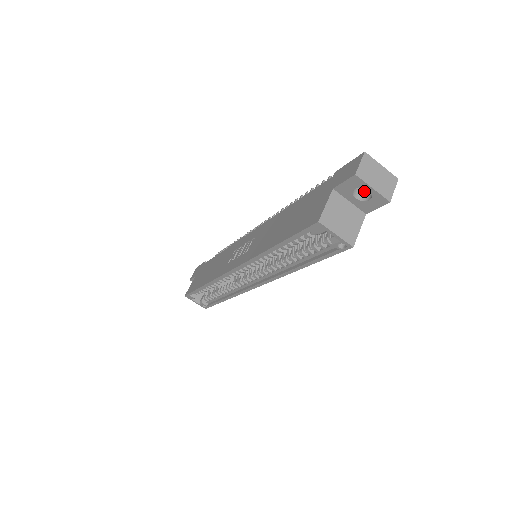
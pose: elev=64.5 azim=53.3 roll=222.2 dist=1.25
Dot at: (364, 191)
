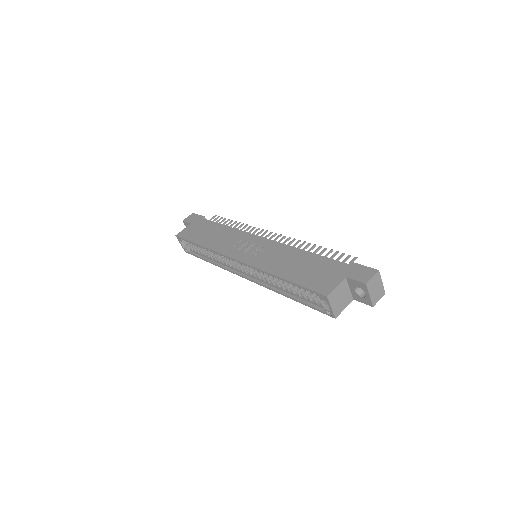
Dot at: occluded
